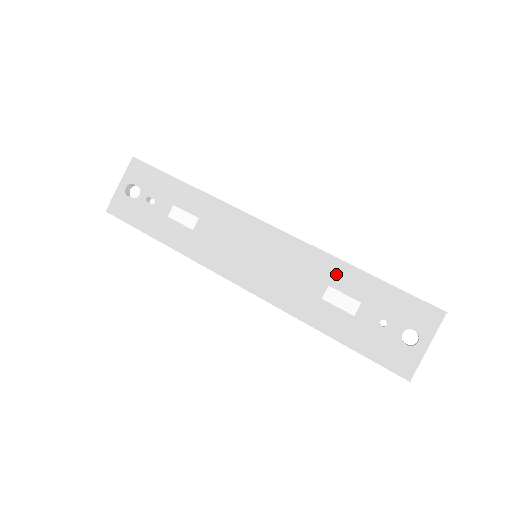
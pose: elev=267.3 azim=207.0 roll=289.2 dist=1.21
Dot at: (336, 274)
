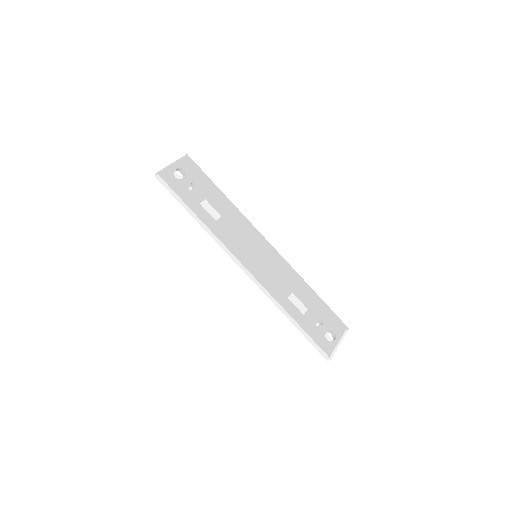
Dot at: (301, 286)
